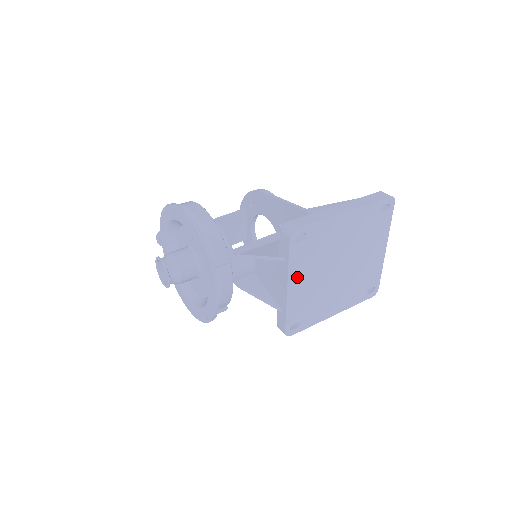
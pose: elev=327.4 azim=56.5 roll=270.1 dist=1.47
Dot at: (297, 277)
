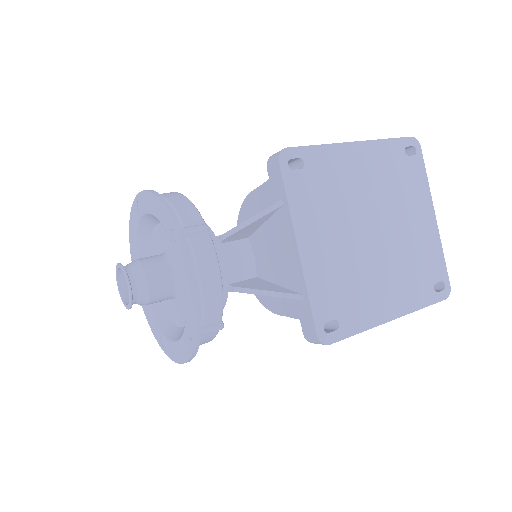
Dot at: (309, 231)
